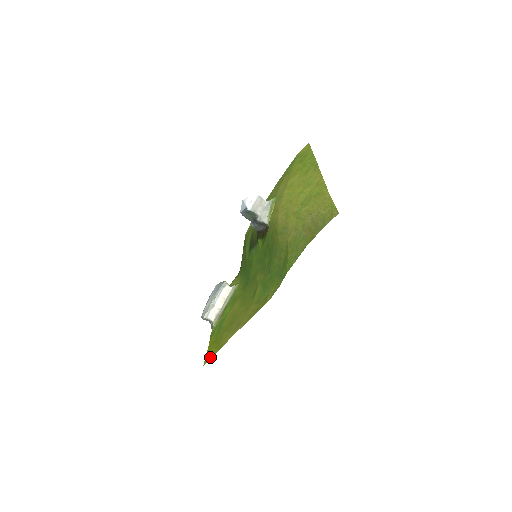
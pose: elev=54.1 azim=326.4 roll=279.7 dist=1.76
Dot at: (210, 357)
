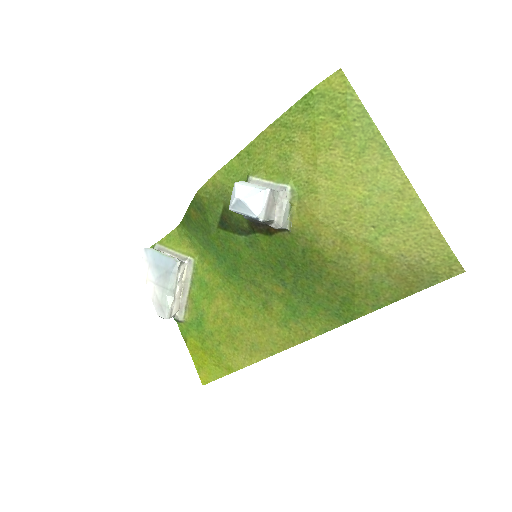
Dot at: (212, 377)
